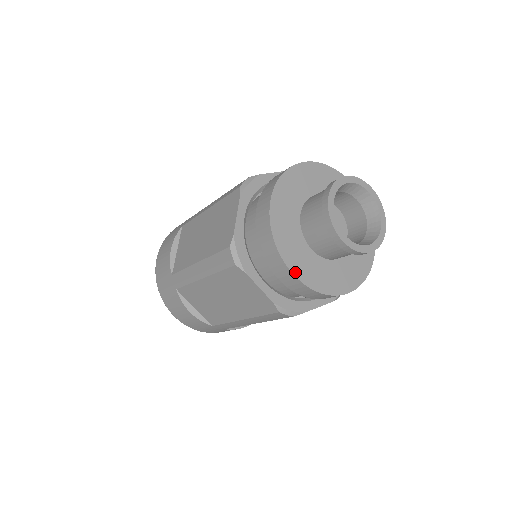
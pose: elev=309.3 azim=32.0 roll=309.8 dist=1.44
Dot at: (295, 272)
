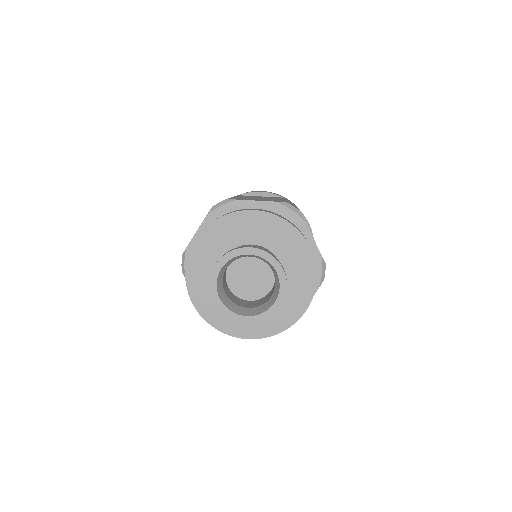
Dot at: (196, 304)
